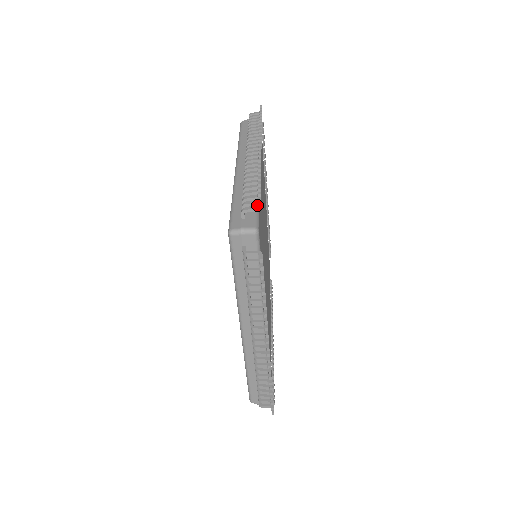
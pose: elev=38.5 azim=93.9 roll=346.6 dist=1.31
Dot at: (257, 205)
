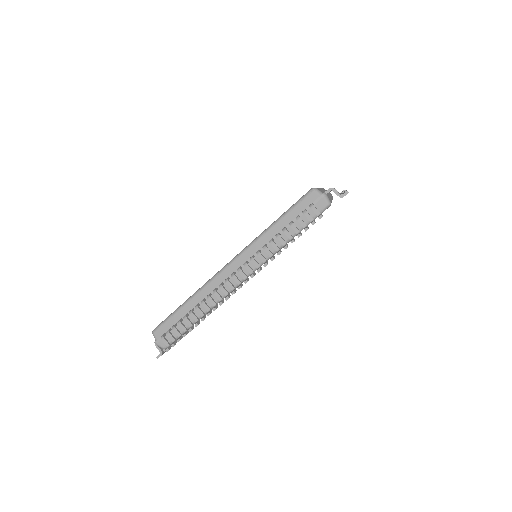
Dot at: (344, 193)
